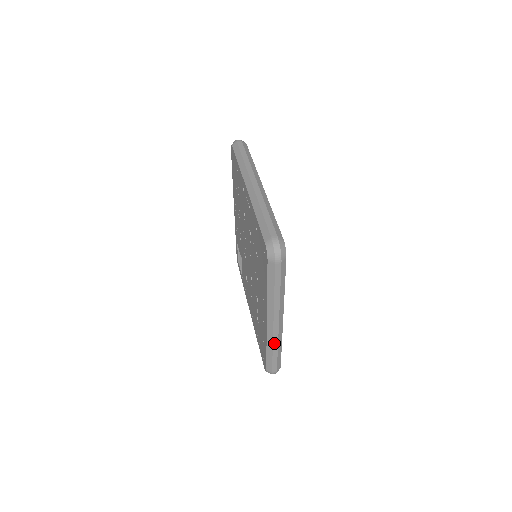
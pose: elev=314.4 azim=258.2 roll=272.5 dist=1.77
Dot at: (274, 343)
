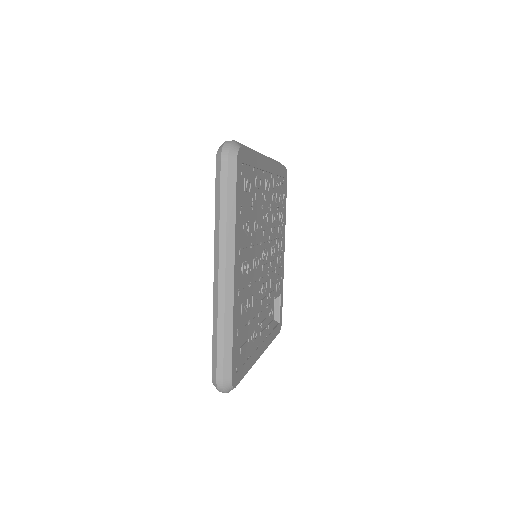
Dot at: (219, 312)
